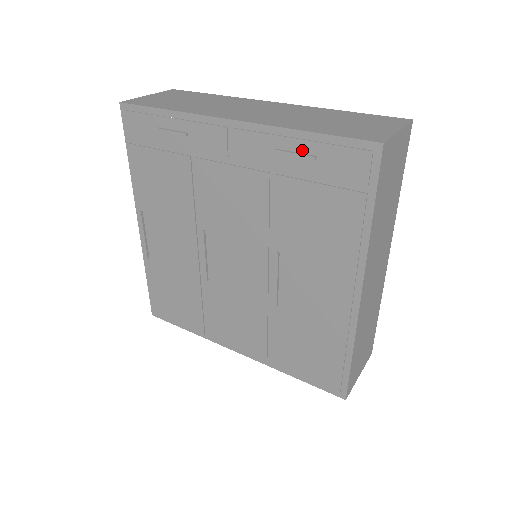
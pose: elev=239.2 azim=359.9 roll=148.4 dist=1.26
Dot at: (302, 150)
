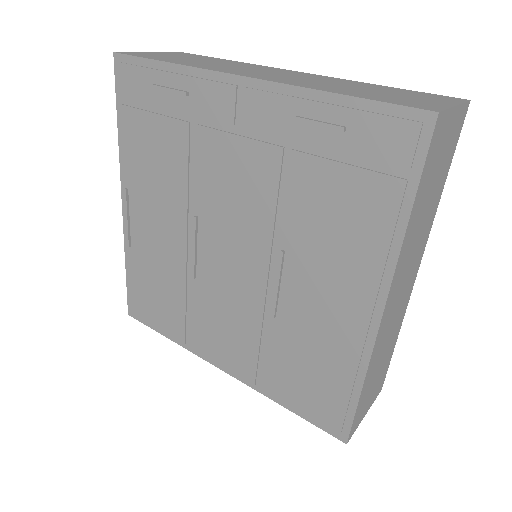
Dot at: (328, 118)
